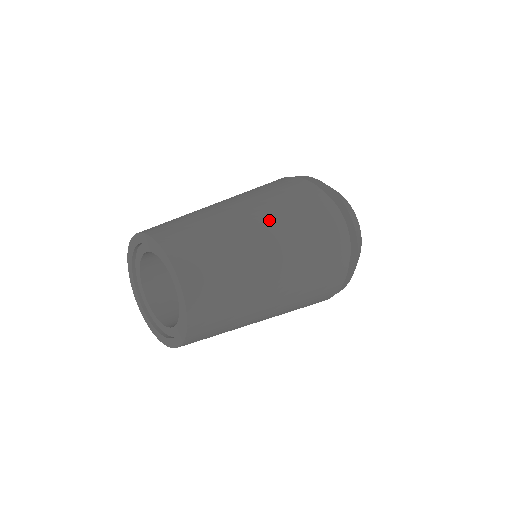
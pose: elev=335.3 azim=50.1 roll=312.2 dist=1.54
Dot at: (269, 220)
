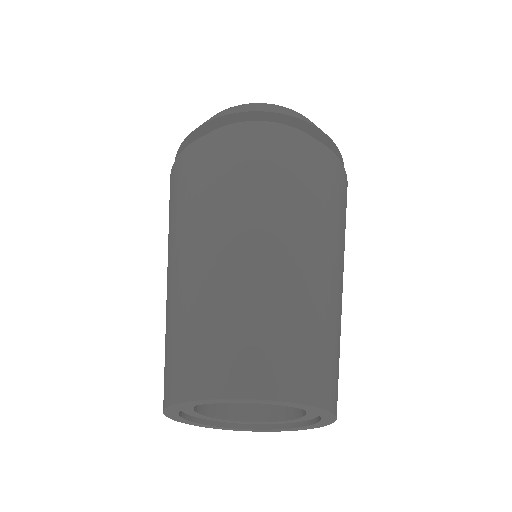
Dot at: (341, 257)
